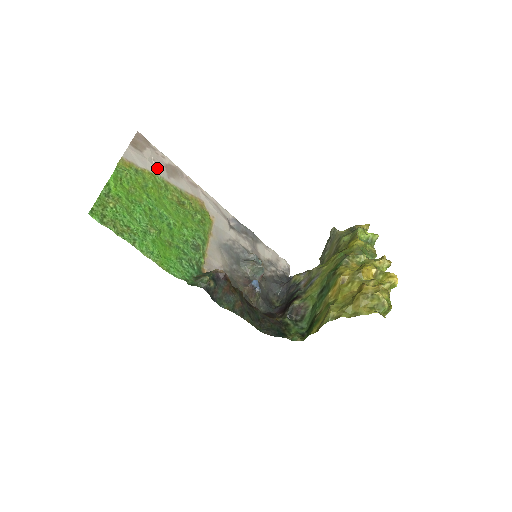
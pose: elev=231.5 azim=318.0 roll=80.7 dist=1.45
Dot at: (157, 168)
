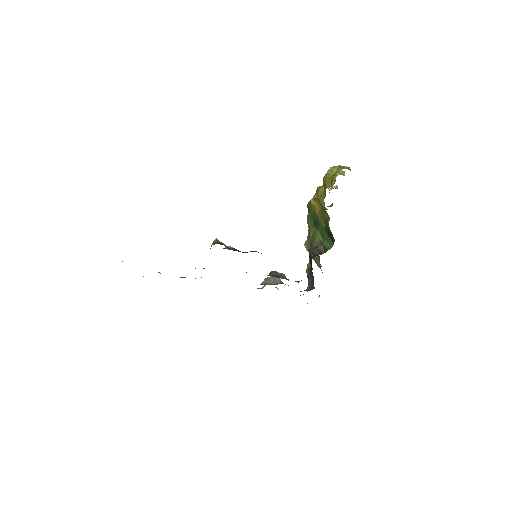
Dot at: occluded
